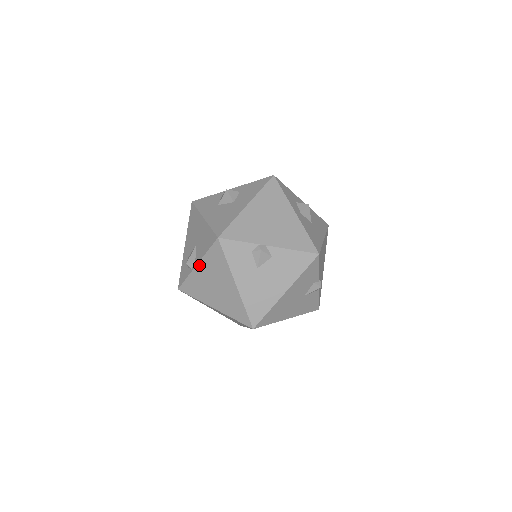
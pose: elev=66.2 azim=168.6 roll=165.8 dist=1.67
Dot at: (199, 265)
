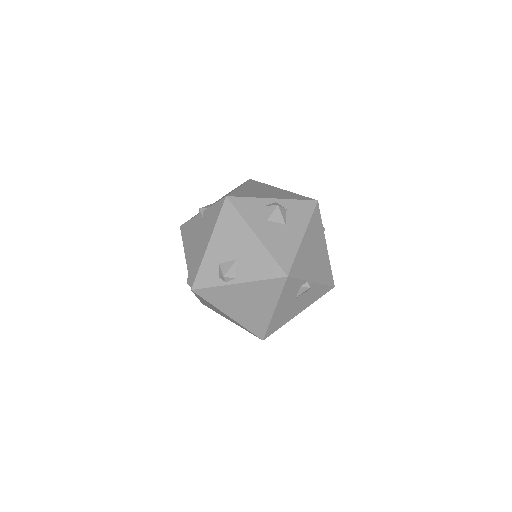
Dot at: (242, 285)
